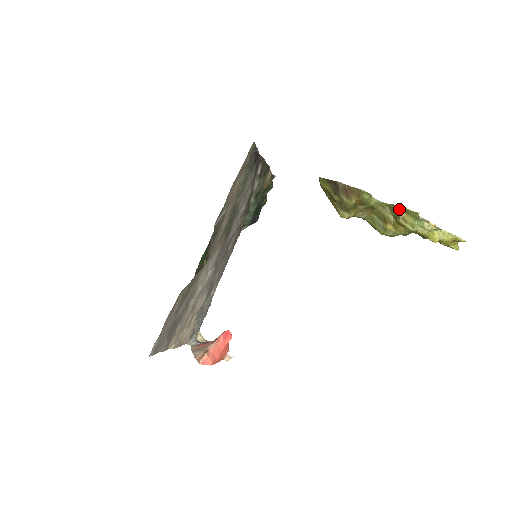
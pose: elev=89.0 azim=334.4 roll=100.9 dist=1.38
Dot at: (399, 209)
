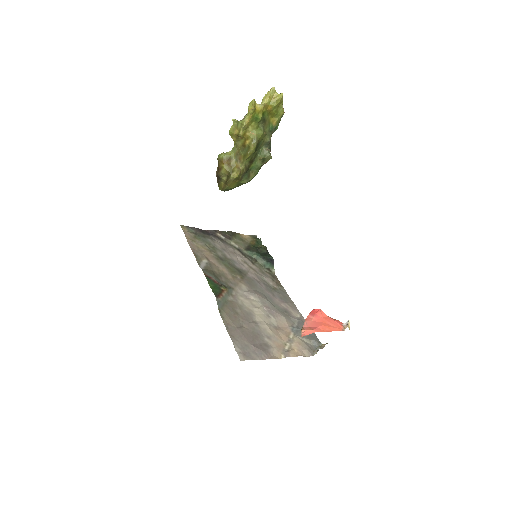
Dot at: (232, 134)
